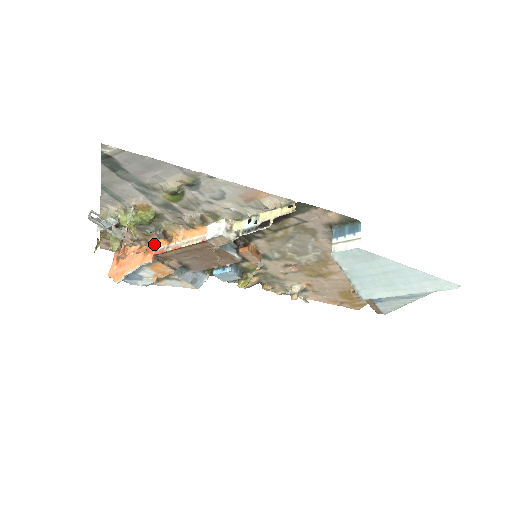
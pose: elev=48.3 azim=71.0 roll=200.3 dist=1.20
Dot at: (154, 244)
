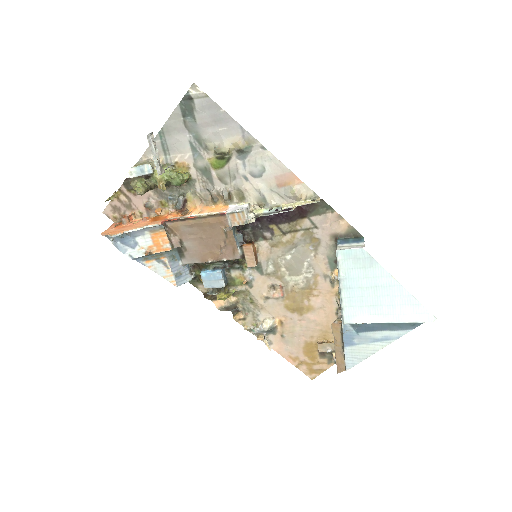
Dot at: (165, 216)
